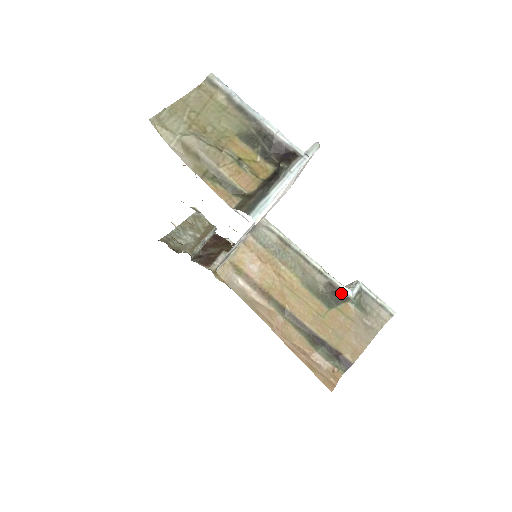
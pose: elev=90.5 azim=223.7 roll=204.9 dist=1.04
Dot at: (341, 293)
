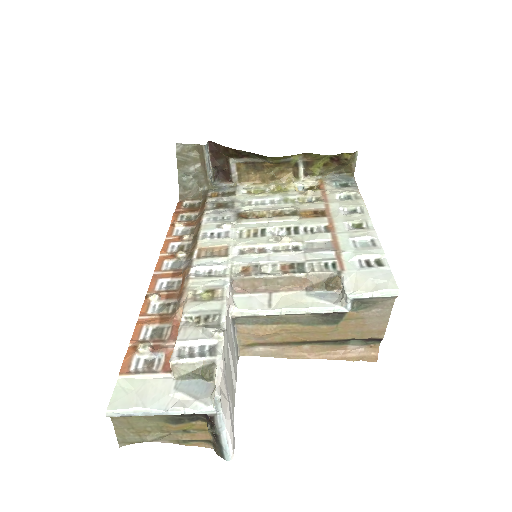
Dot at: (338, 313)
